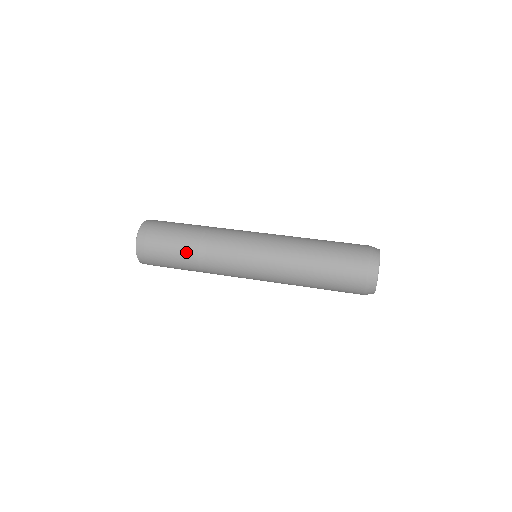
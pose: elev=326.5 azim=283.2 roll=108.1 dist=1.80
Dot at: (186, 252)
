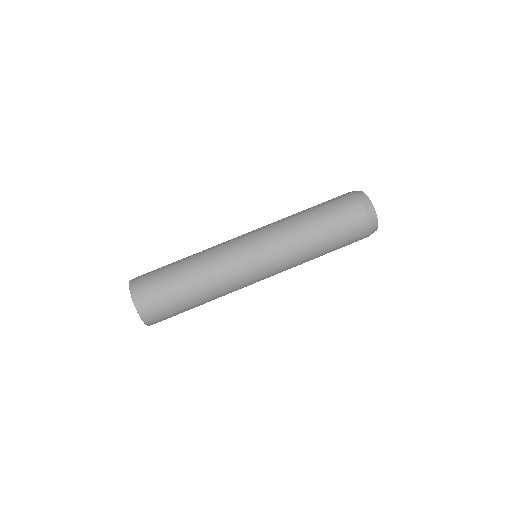
Dot at: (198, 298)
